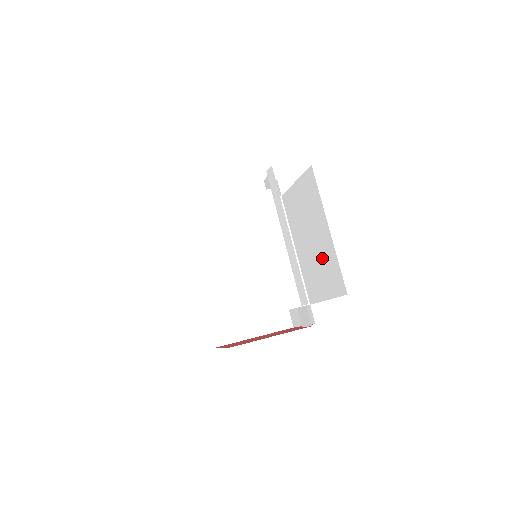
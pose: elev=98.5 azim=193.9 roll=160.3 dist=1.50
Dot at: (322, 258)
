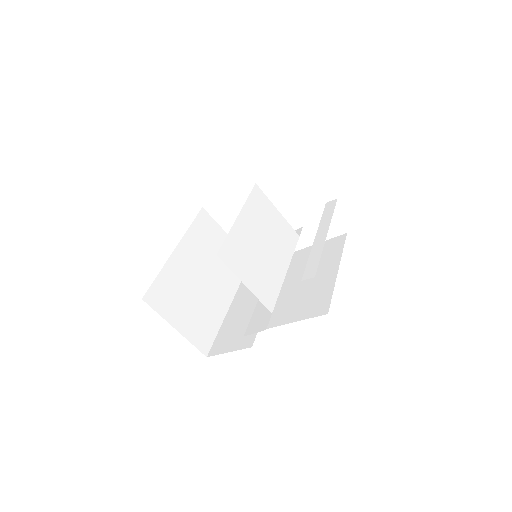
Dot at: (311, 291)
